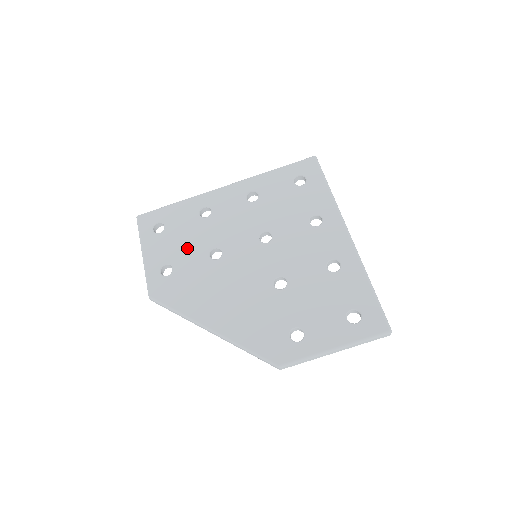
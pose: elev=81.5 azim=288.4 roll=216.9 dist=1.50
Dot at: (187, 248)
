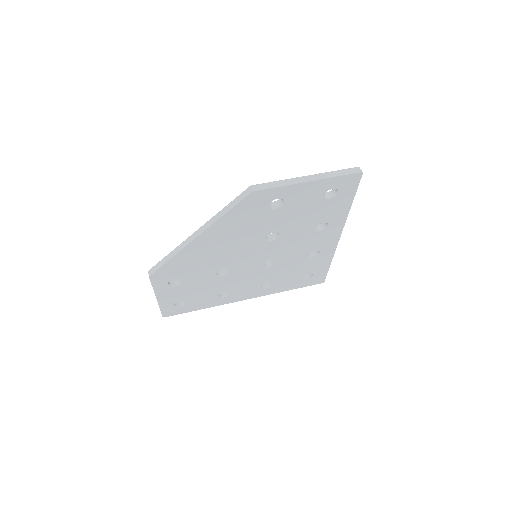
Dot at: occluded
